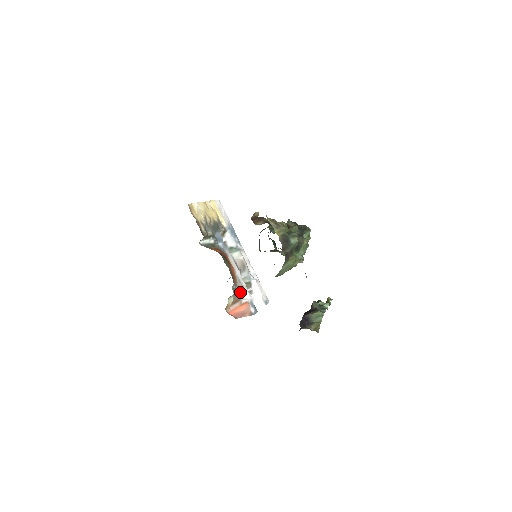
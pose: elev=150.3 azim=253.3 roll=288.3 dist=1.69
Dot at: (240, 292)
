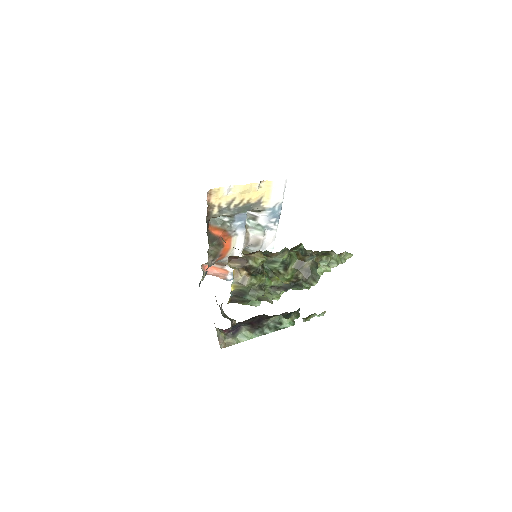
Dot at: (226, 263)
